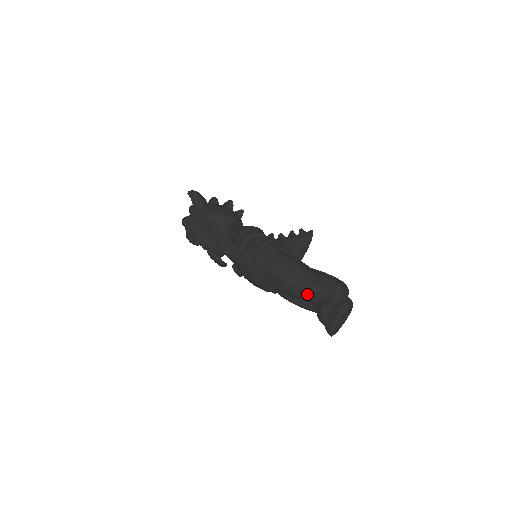
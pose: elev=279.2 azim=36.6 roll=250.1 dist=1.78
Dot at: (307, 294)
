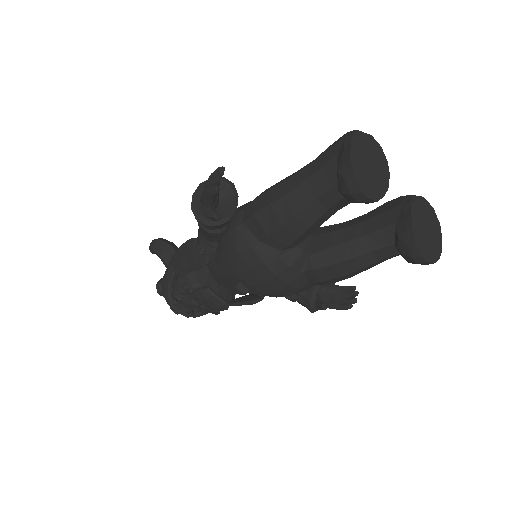
Dot at: (313, 188)
